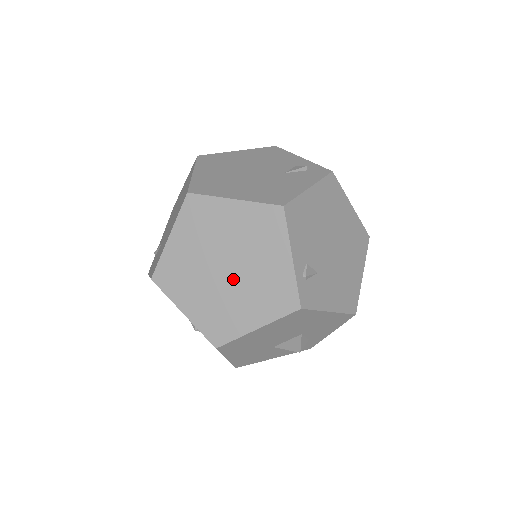
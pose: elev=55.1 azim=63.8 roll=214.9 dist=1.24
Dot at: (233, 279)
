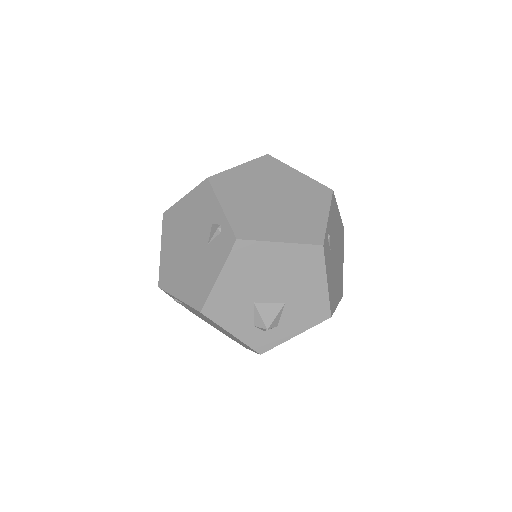
Dot at: (277, 207)
